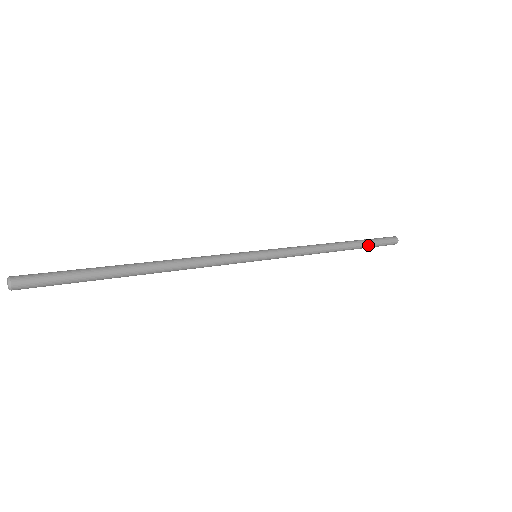
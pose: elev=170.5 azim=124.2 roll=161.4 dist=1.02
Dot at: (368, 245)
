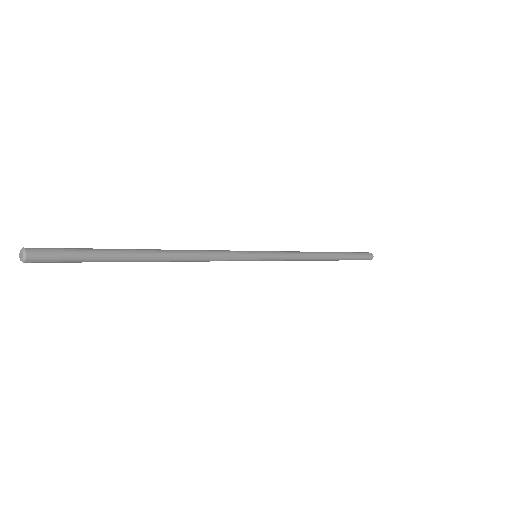
Dot at: (349, 258)
